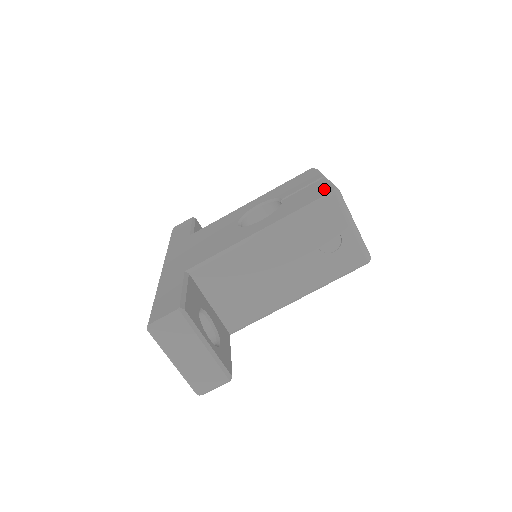
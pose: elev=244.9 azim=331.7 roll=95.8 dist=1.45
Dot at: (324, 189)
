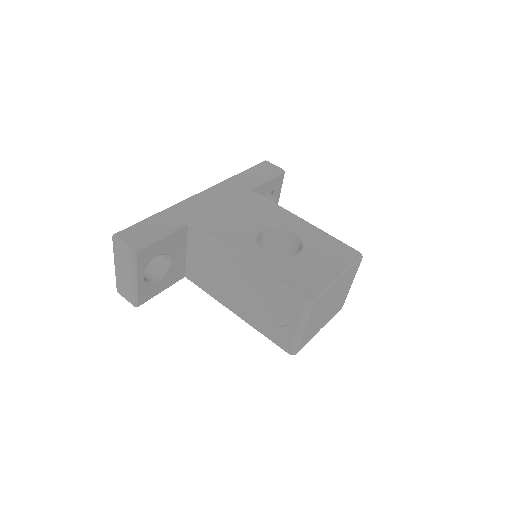
Dot at: (312, 288)
